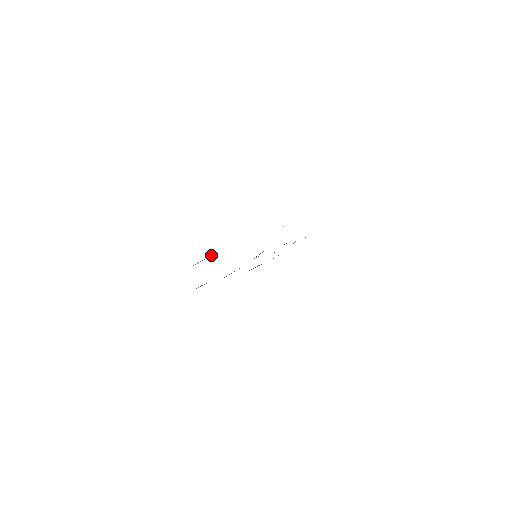
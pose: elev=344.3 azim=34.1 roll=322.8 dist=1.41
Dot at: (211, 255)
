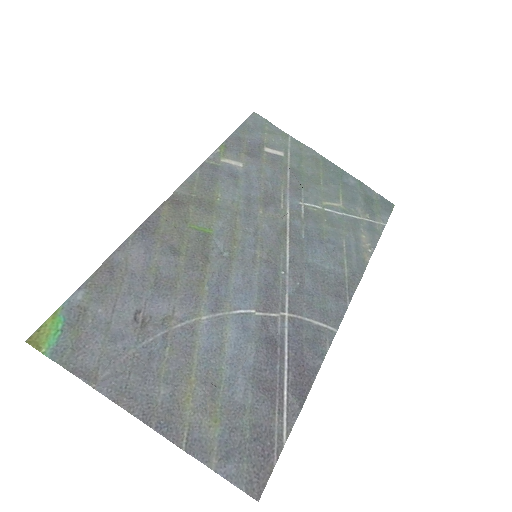
Dot at: (244, 467)
